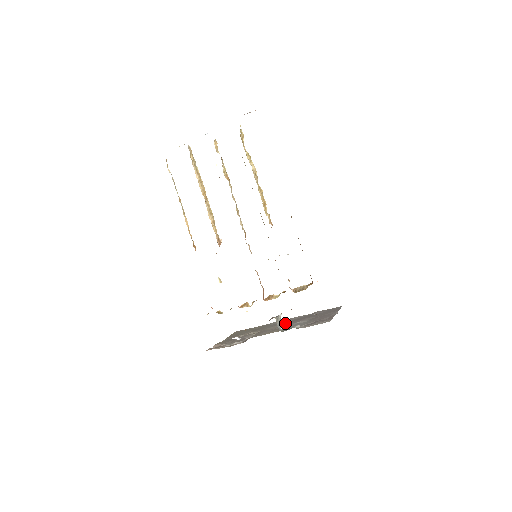
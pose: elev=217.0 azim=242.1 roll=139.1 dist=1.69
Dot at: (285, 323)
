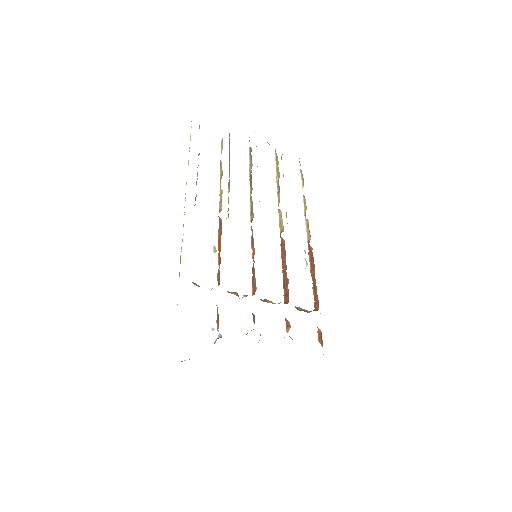
Dot at: occluded
